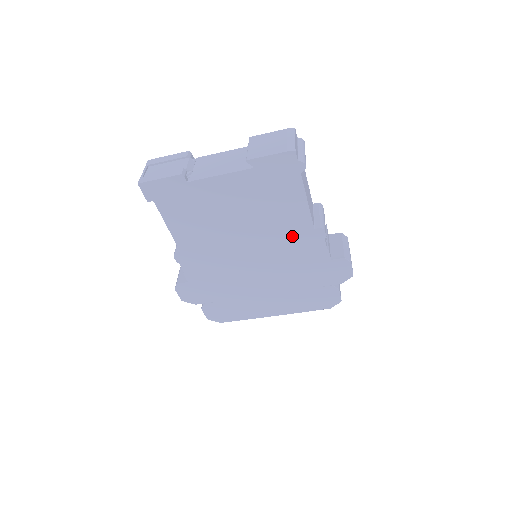
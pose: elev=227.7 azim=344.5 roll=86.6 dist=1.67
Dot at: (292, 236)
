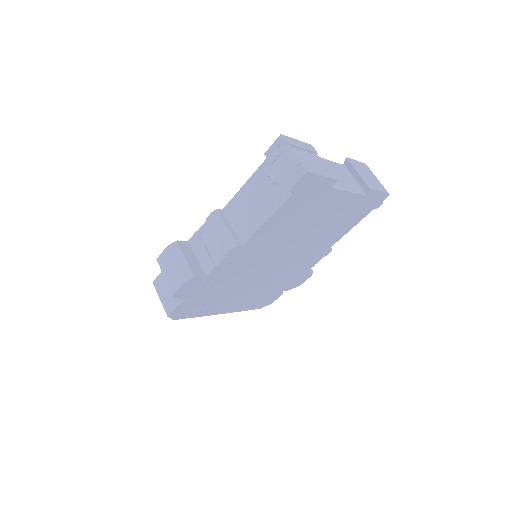
Dot at: (315, 251)
